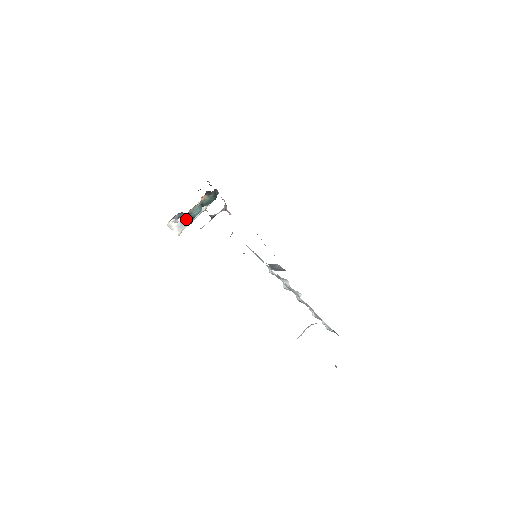
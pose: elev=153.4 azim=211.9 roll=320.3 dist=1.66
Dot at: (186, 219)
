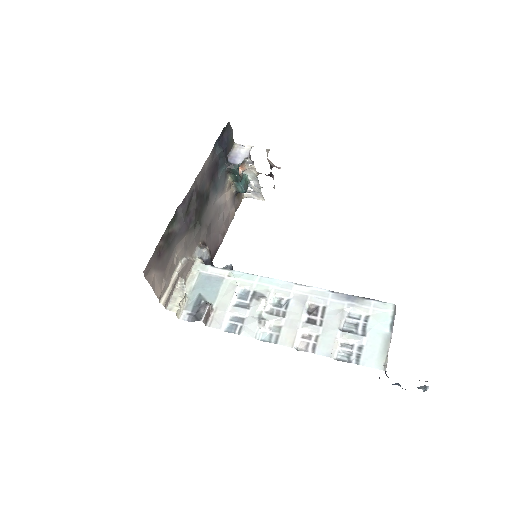
Dot at: (253, 187)
